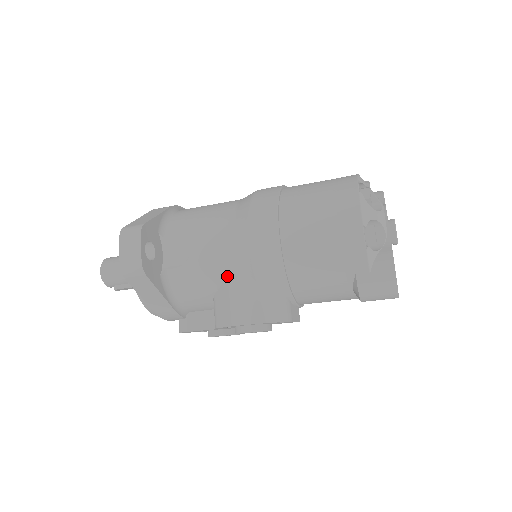
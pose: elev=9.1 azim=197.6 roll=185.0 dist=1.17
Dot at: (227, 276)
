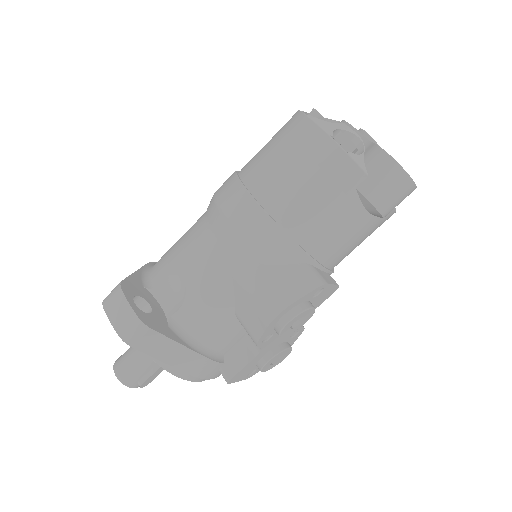
Dot at: (234, 280)
